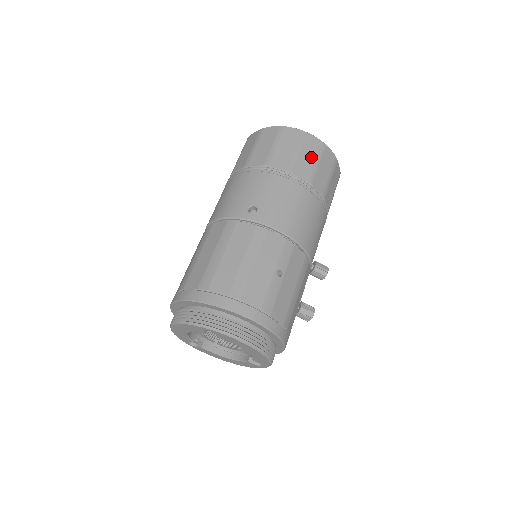
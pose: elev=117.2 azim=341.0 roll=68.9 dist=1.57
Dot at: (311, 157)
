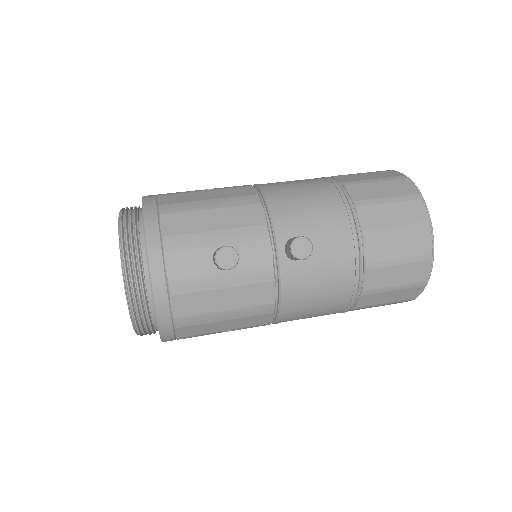
Dot at: occluded
